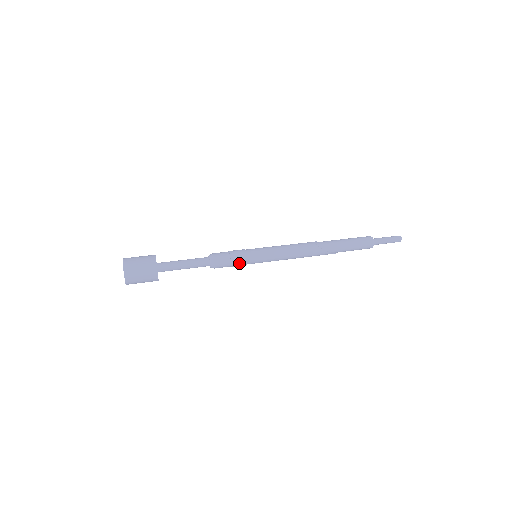
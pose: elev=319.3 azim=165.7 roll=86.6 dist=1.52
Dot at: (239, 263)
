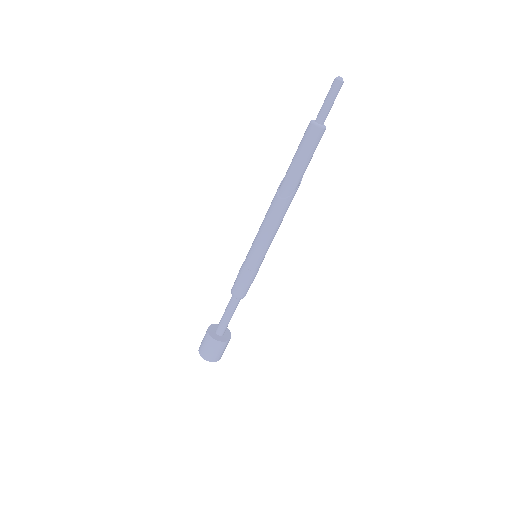
Dot at: occluded
